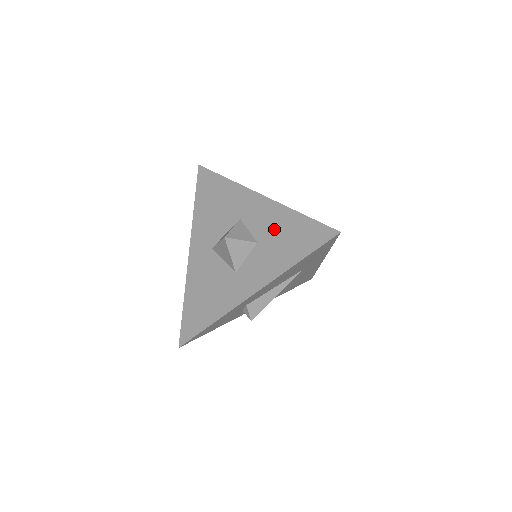
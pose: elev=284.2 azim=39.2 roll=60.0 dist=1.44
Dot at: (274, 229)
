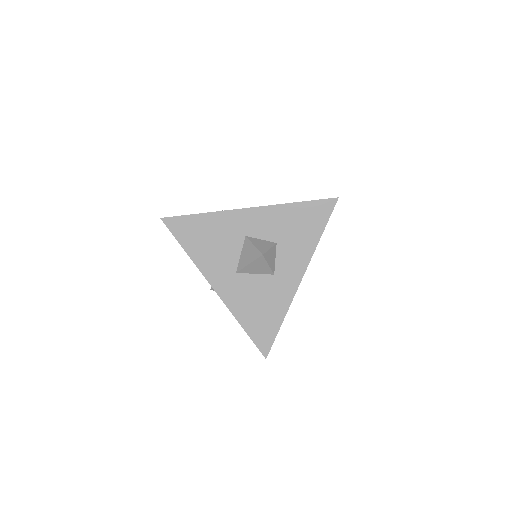
Dot at: (284, 225)
